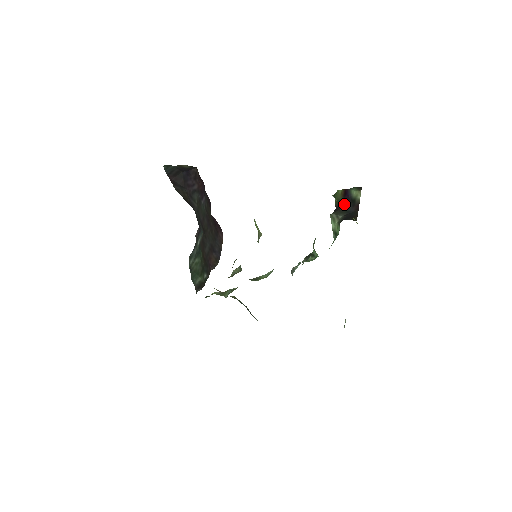
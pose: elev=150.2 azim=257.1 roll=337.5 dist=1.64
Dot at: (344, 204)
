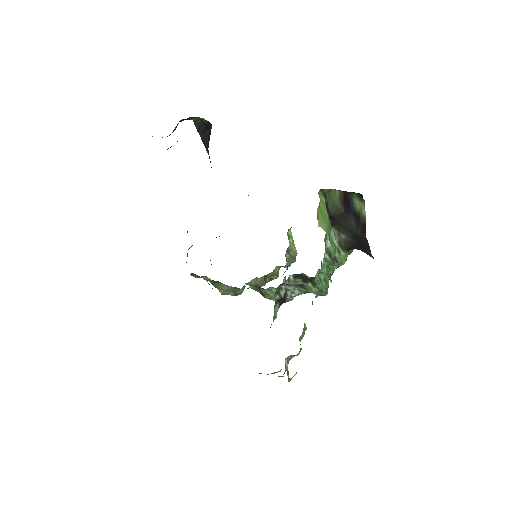
Dot at: (346, 217)
